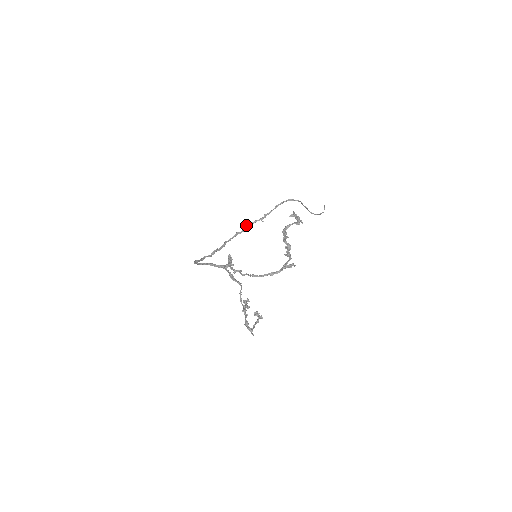
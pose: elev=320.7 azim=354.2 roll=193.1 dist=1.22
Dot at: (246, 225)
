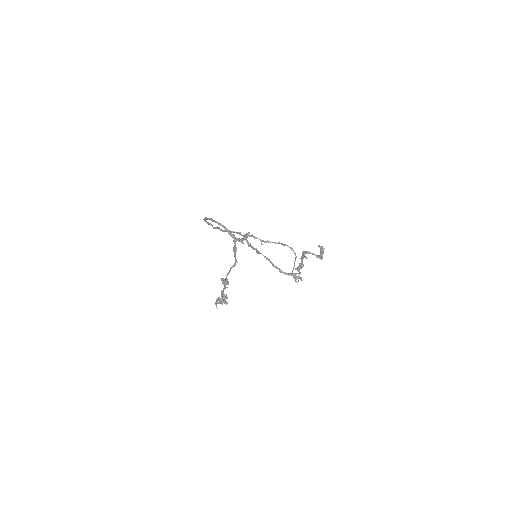
Dot at: occluded
